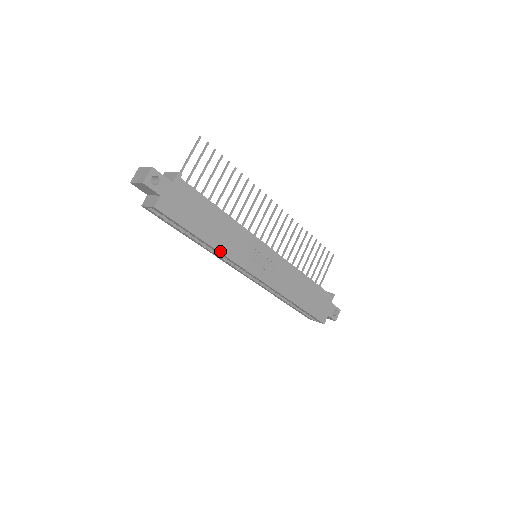
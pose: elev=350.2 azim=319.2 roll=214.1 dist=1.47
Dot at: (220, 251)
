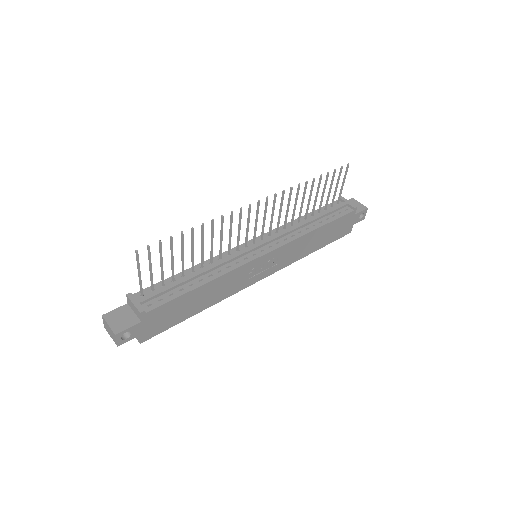
Dot at: (218, 301)
